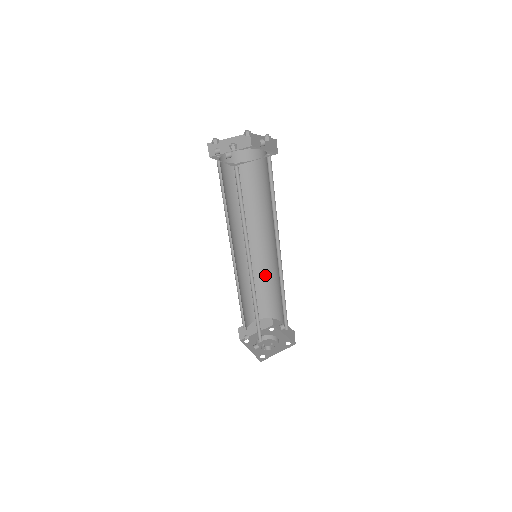
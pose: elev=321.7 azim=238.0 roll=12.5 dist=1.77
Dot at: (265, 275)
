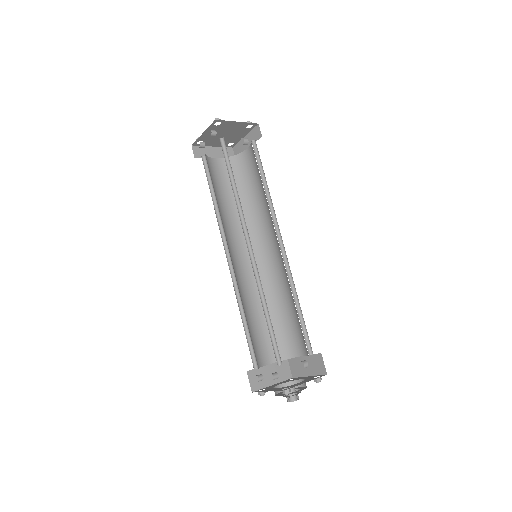
Dot at: (271, 296)
